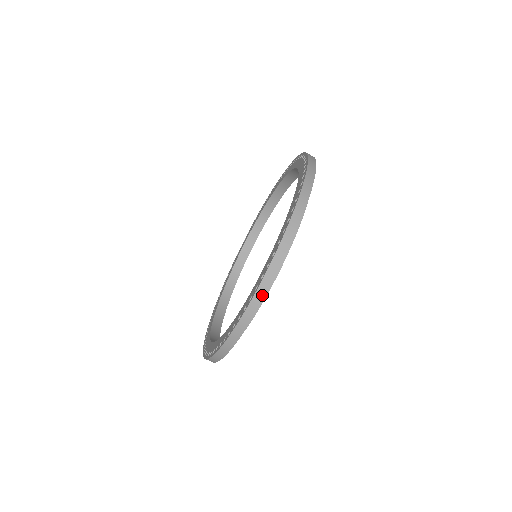
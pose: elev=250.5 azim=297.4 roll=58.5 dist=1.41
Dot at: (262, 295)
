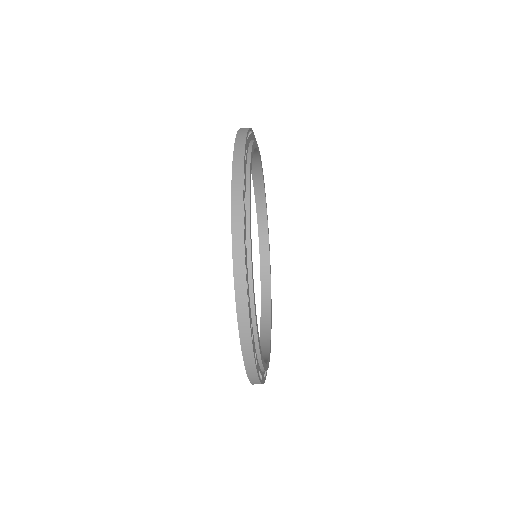
Dot at: (251, 363)
